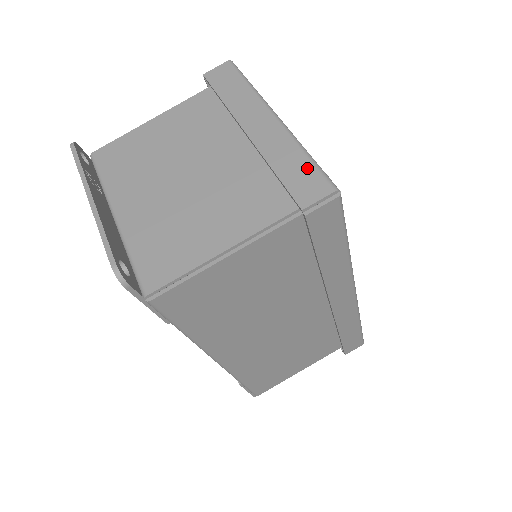
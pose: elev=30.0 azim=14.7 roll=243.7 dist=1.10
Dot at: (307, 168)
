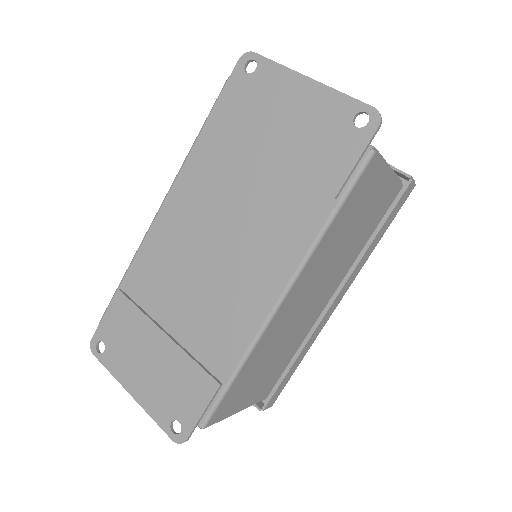
Dot at: occluded
